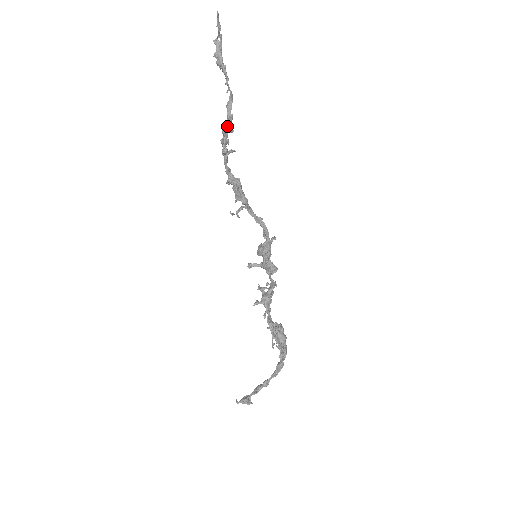
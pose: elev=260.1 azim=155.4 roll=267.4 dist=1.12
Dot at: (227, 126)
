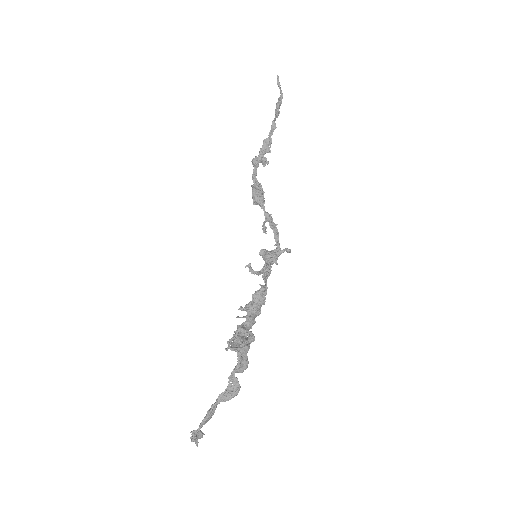
Dot at: (263, 145)
